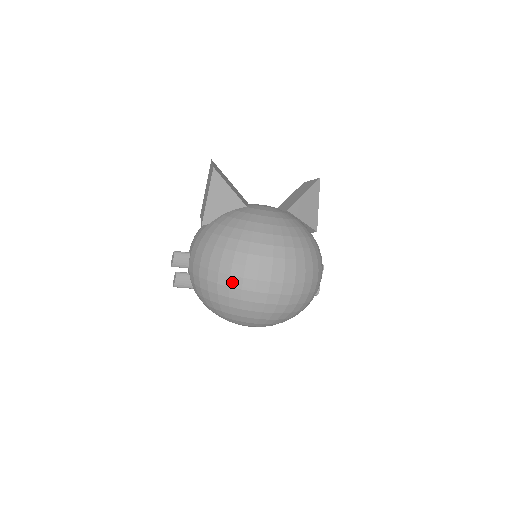
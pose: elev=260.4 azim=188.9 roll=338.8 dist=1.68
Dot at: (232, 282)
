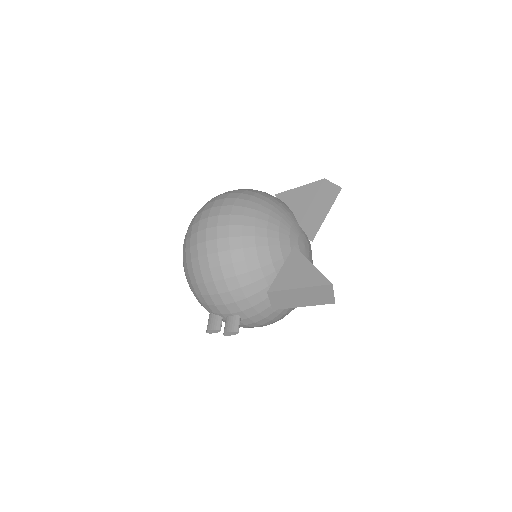
Dot at: occluded
